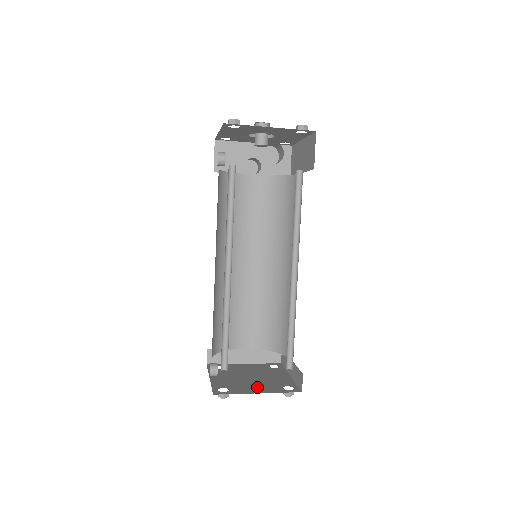
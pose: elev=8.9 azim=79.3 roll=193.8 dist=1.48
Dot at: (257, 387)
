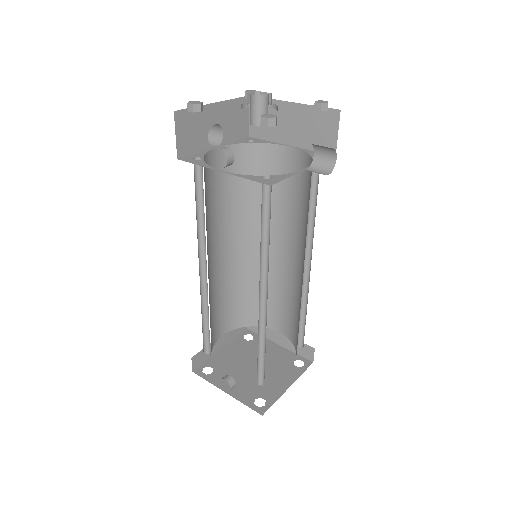
Dot at: (278, 379)
